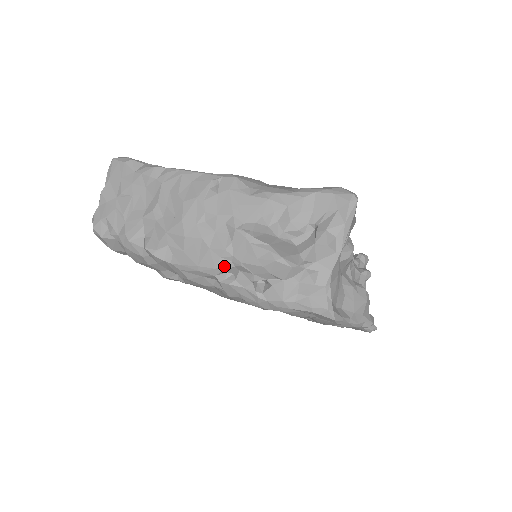
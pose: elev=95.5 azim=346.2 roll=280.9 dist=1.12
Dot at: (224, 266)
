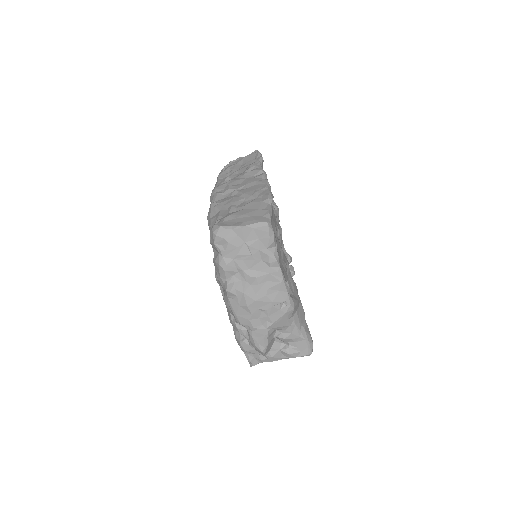
Dot at: (245, 327)
